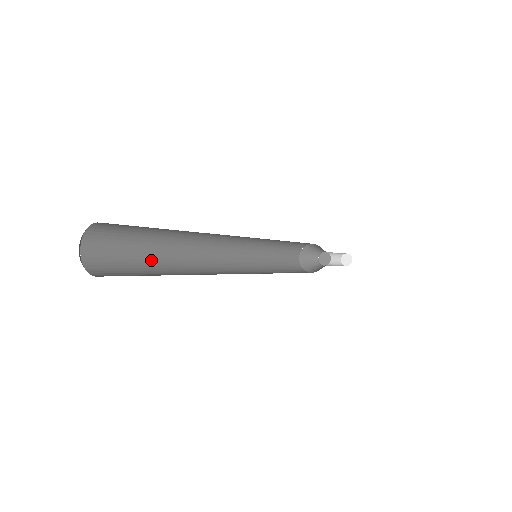
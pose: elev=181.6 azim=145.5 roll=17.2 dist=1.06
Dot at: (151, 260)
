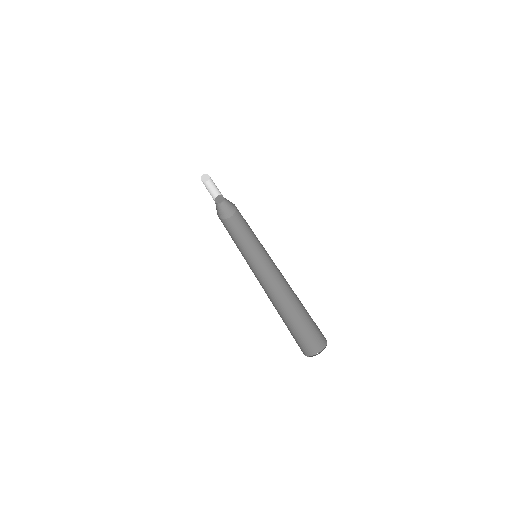
Dot at: occluded
